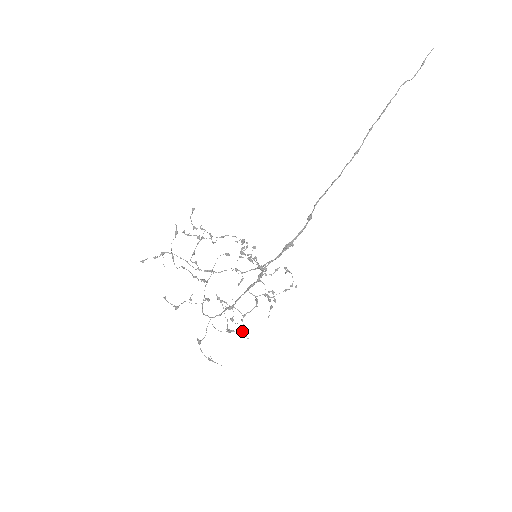
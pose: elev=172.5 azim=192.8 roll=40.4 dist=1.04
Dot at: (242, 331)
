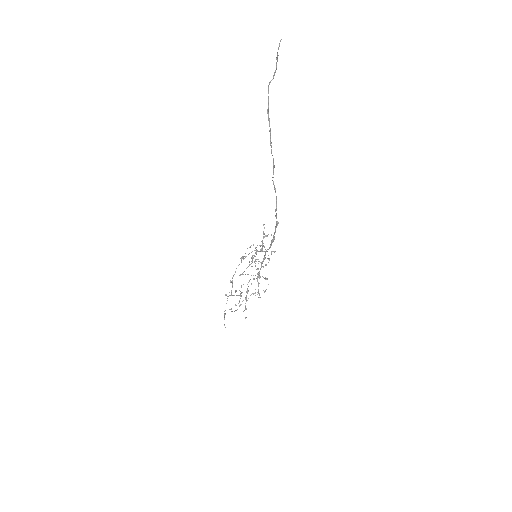
Dot at: occluded
